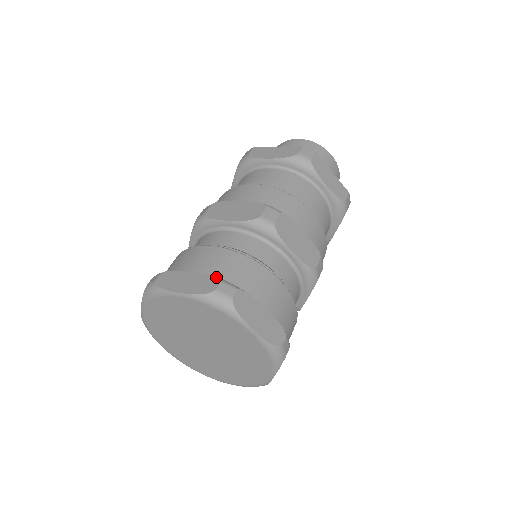
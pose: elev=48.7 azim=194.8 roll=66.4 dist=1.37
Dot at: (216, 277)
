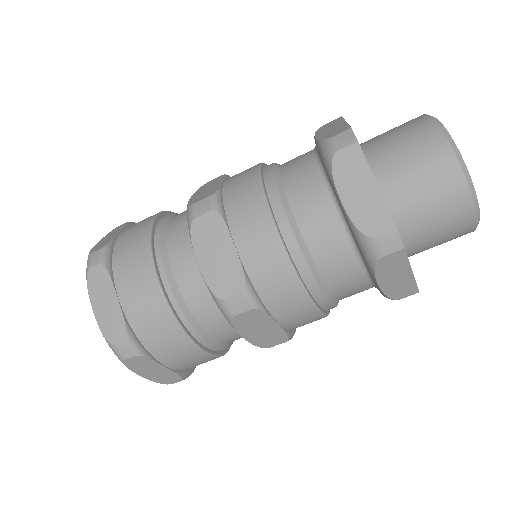
Dot at: (125, 331)
